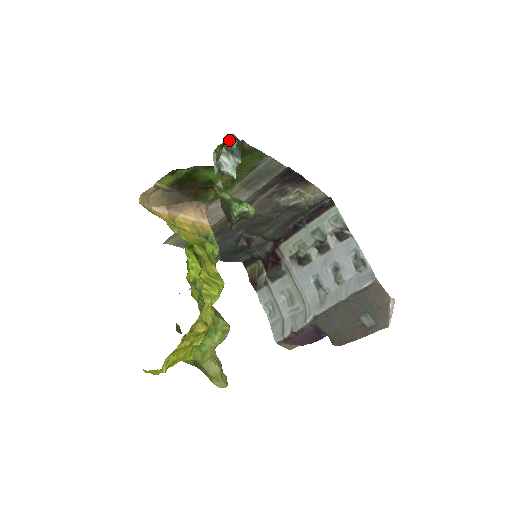
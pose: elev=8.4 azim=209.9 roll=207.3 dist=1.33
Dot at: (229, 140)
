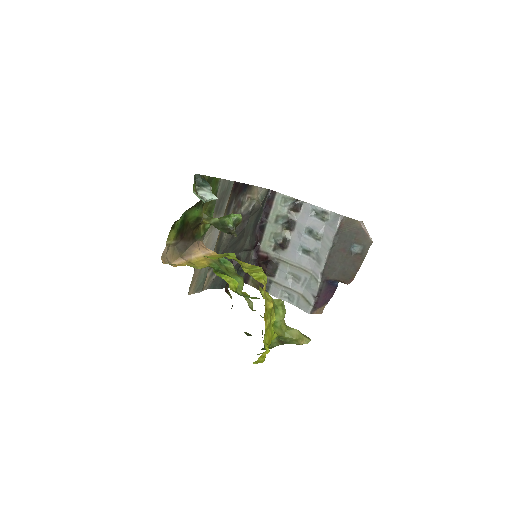
Dot at: (195, 180)
